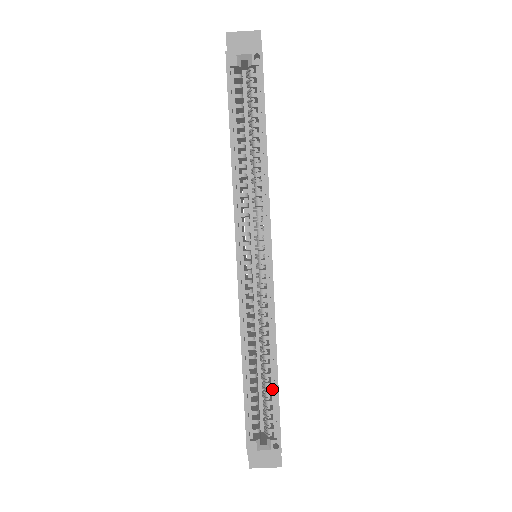
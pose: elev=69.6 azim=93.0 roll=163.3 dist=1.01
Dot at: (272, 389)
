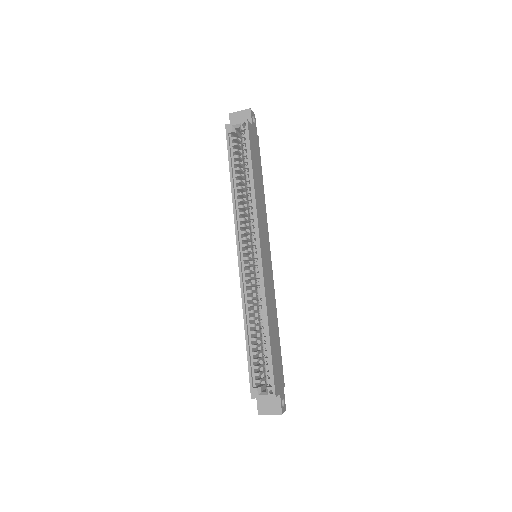
Dot at: (267, 349)
